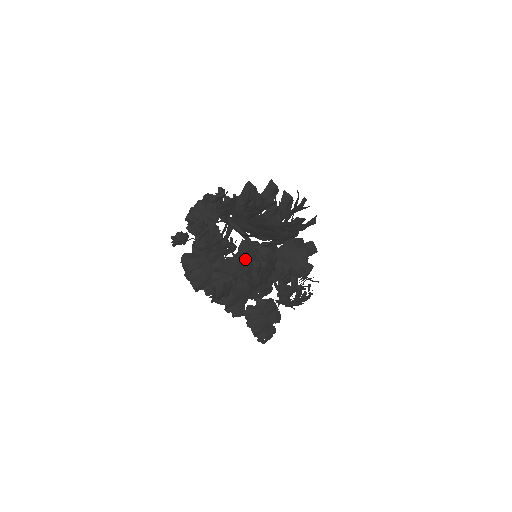
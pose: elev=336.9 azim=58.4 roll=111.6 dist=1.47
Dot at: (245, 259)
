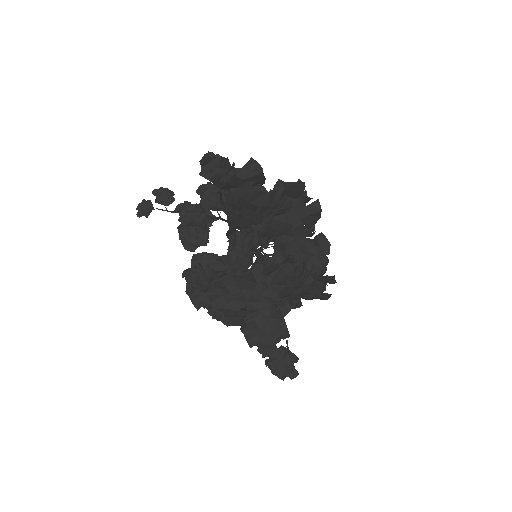
Dot at: occluded
